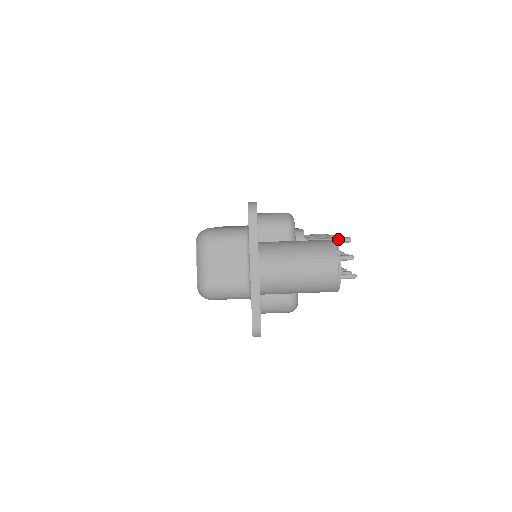
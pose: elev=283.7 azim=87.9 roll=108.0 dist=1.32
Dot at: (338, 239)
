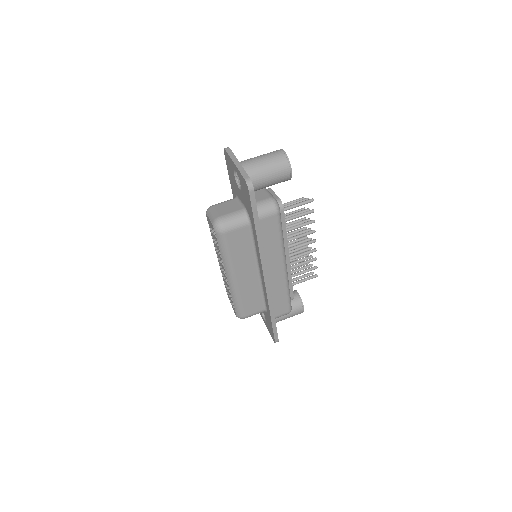
Dot at: (296, 199)
